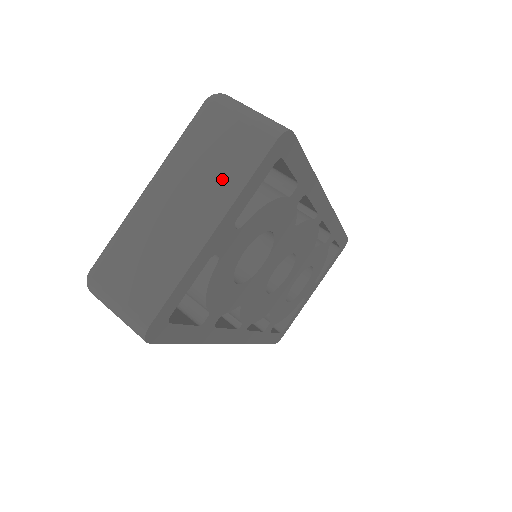
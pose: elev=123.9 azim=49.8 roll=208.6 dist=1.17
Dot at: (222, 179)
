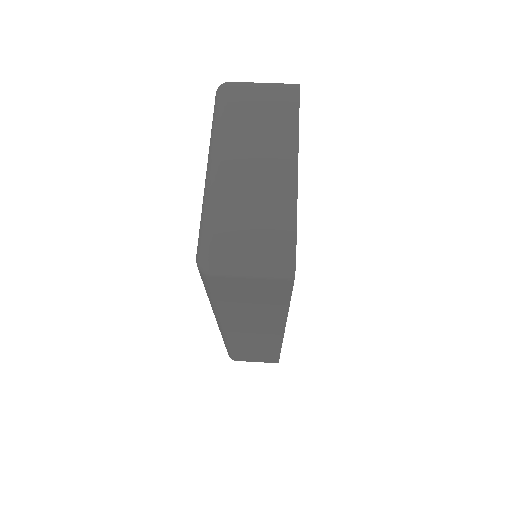
Dot at: (277, 128)
